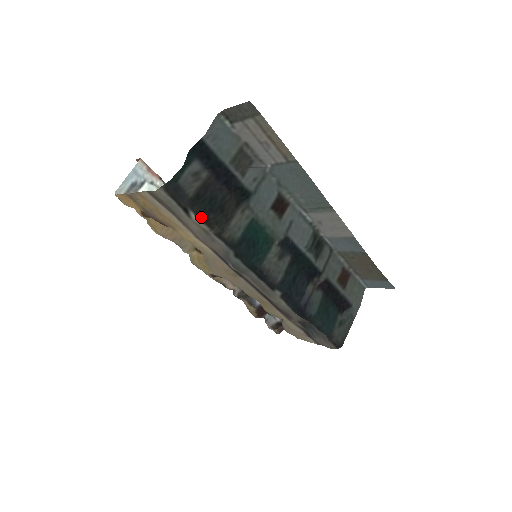
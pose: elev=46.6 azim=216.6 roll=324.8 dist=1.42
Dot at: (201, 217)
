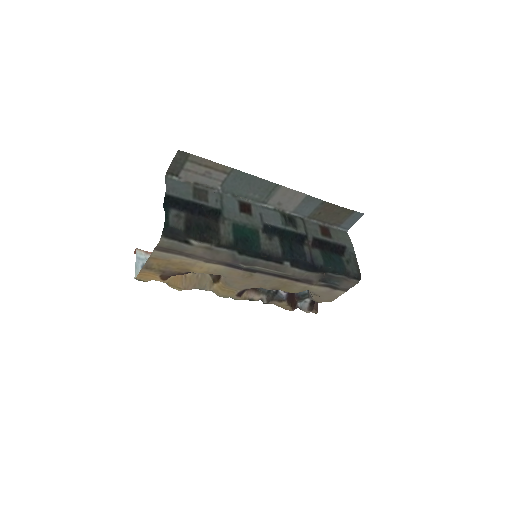
Dot at: (199, 239)
